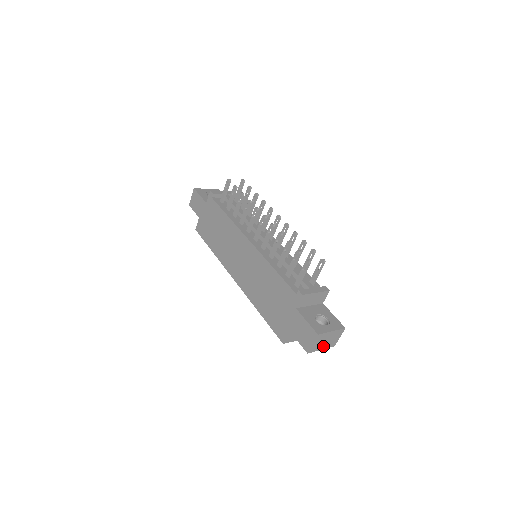
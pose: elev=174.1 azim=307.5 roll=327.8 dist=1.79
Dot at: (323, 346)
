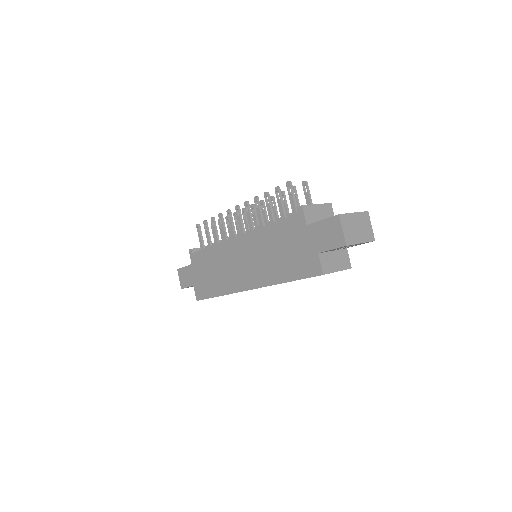
Dot at: (359, 238)
